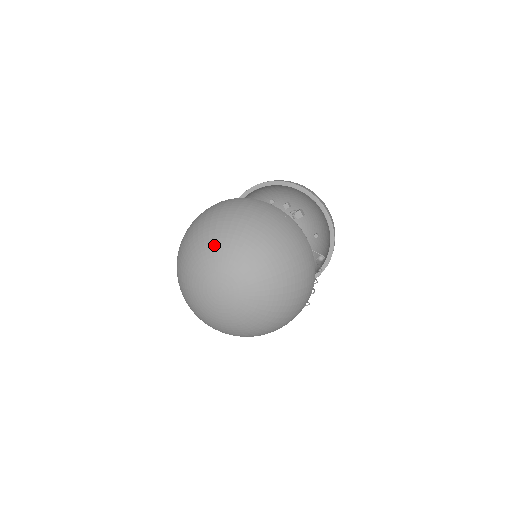
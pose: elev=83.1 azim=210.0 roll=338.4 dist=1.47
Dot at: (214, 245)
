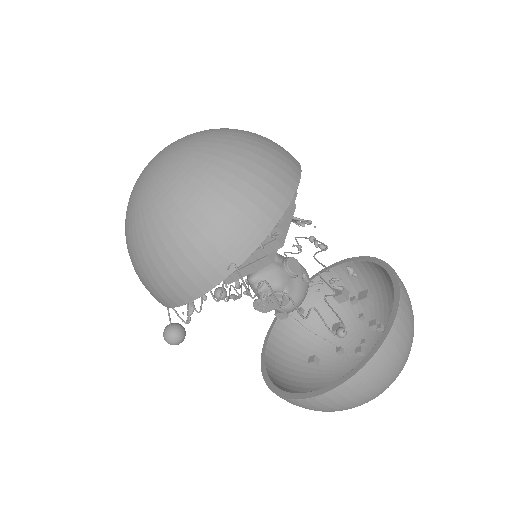
Dot at: occluded
